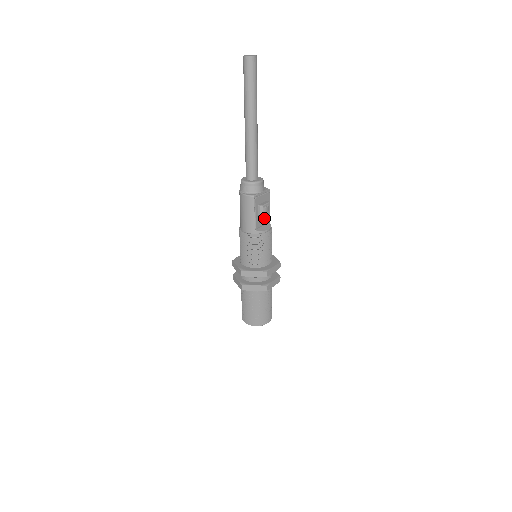
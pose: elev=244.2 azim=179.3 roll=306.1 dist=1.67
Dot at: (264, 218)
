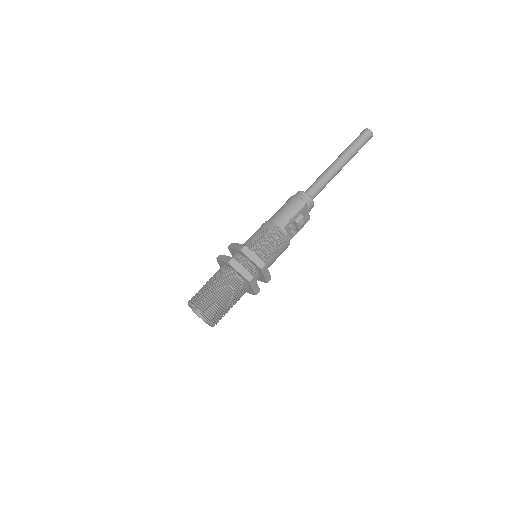
Dot at: (292, 230)
